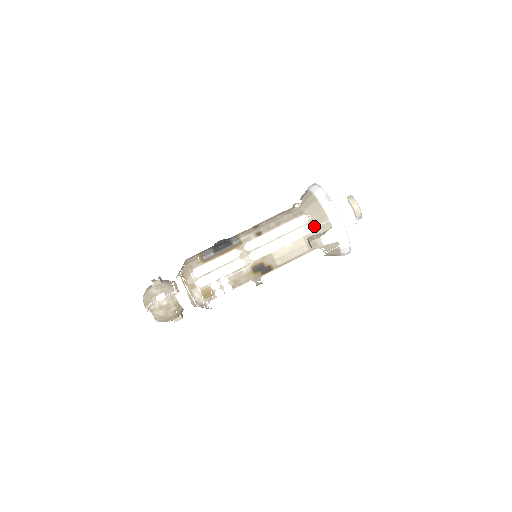
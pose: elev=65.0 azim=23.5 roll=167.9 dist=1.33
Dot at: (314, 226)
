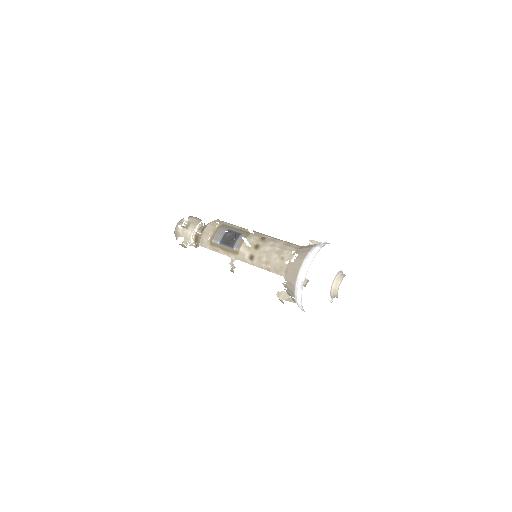
Dot at: (281, 292)
